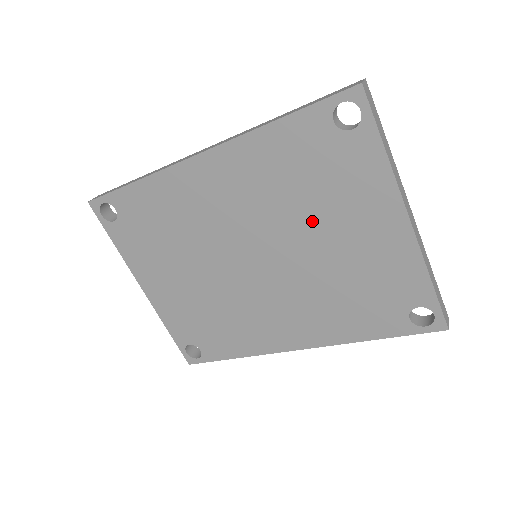
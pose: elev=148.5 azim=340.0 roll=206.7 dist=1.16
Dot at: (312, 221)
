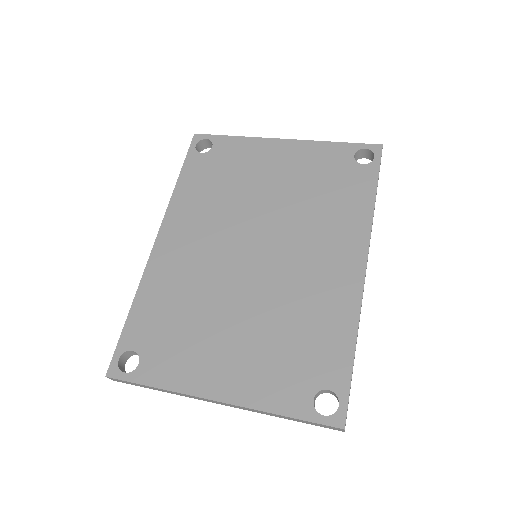
Dot at: (250, 192)
